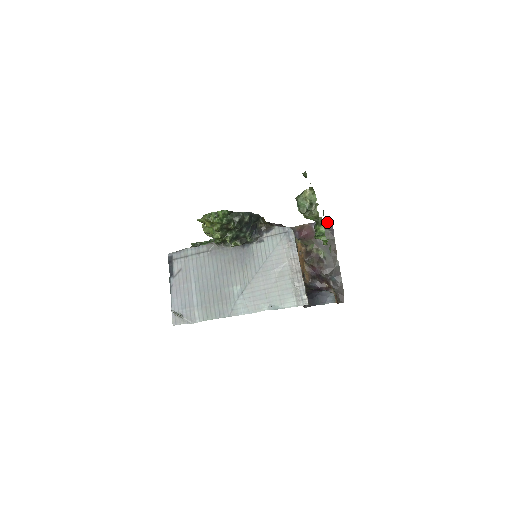
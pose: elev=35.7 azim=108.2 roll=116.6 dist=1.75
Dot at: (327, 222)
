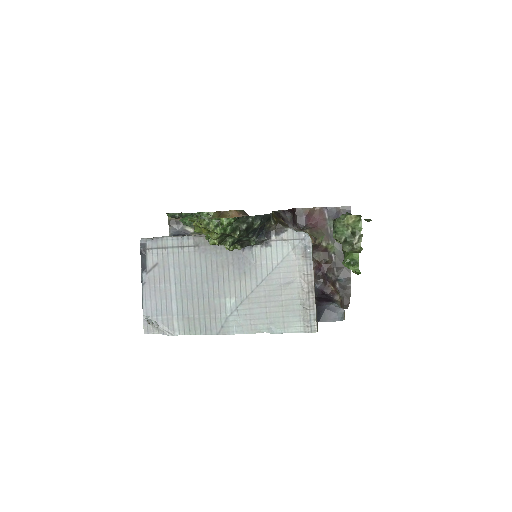
Dot at: (344, 209)
